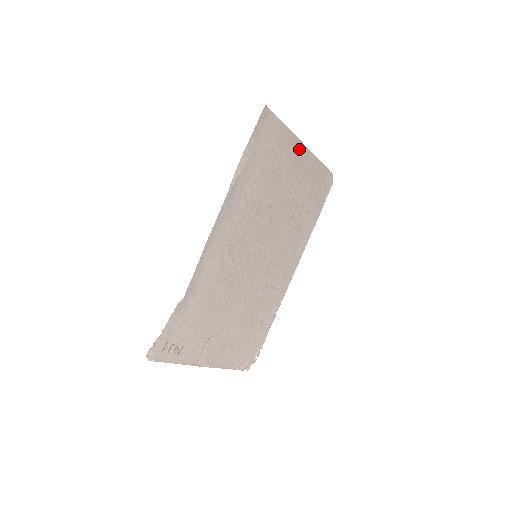
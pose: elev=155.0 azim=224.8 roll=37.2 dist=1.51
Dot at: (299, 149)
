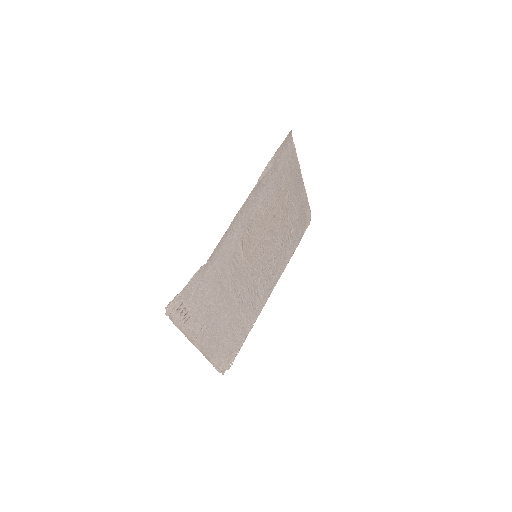
Dot at: (299, 180)
